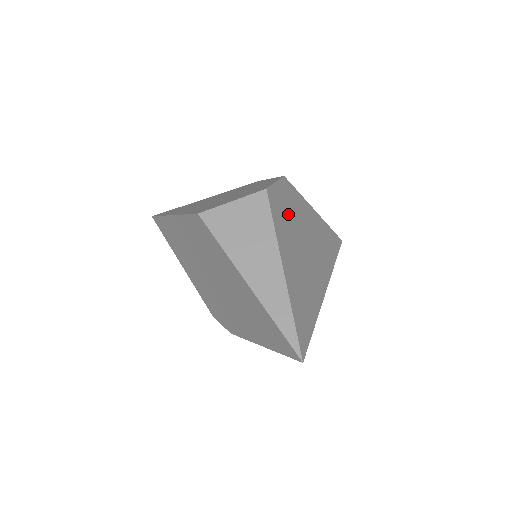
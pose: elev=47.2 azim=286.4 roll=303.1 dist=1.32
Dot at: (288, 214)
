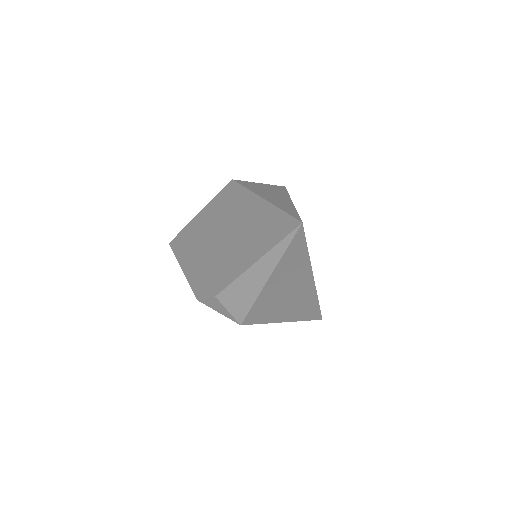
Dot at: occluded
